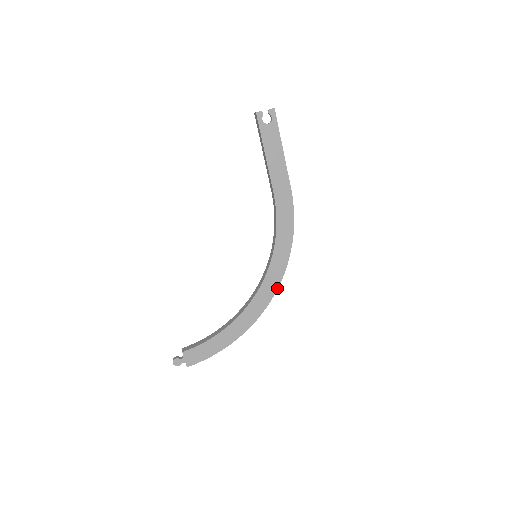
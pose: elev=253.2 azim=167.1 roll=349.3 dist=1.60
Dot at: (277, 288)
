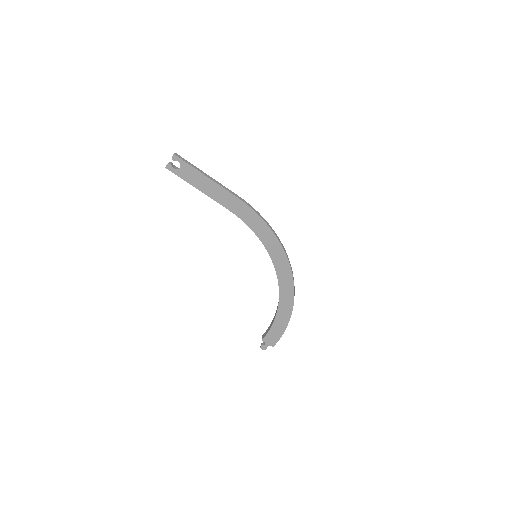
Dot at: (290, 268)
